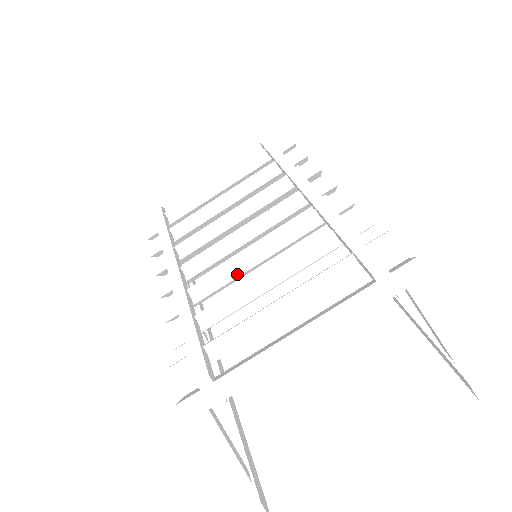
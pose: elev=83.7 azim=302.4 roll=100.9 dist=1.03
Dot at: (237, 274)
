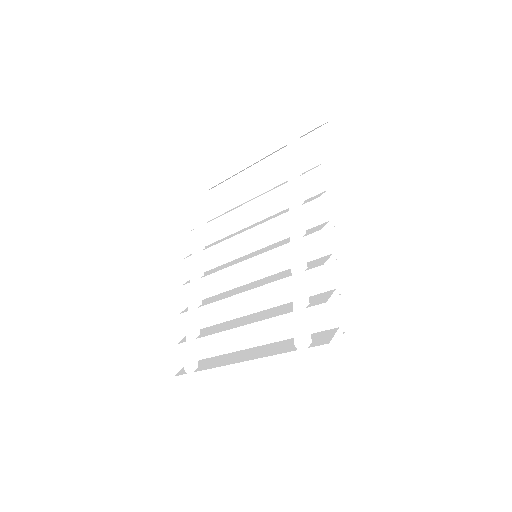
Dot at: (233, 277)
